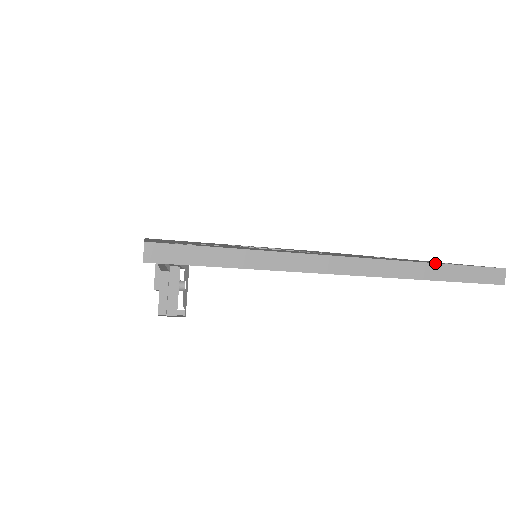
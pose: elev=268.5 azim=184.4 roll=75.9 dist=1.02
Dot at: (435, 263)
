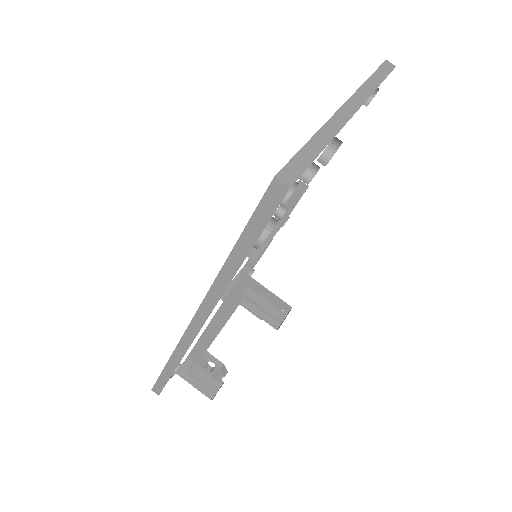
Dot at: (368, 78)
